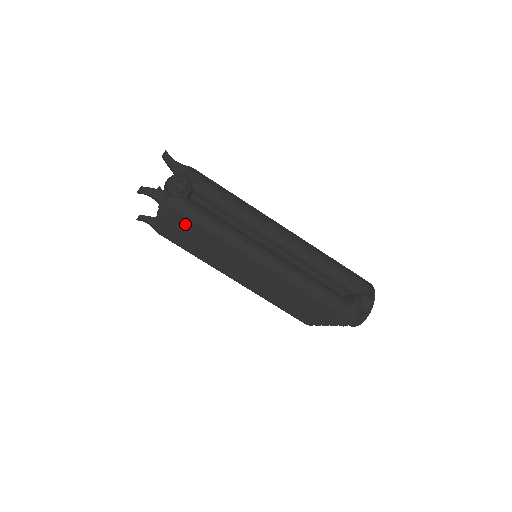
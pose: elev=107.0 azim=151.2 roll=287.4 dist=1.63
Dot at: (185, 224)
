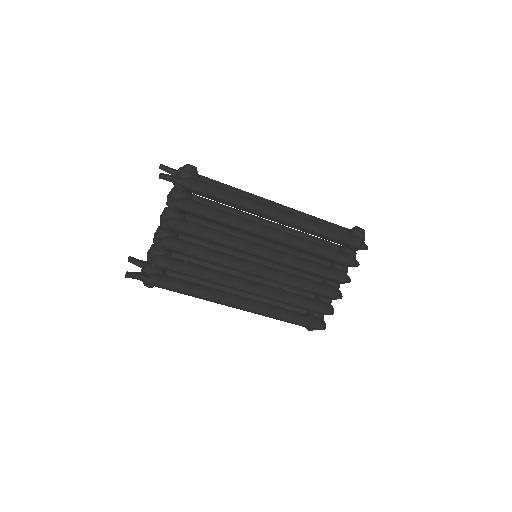
Dot at: (202, 209)
